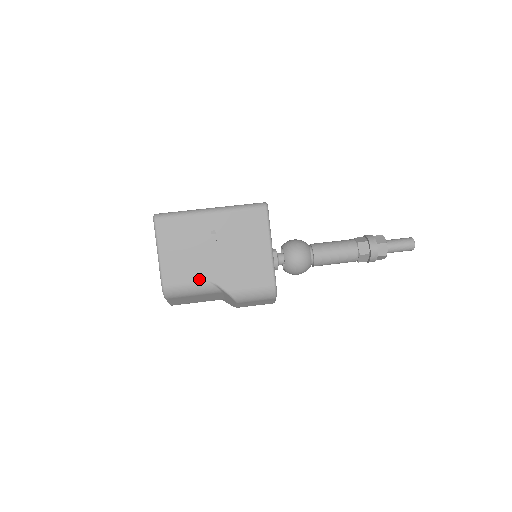
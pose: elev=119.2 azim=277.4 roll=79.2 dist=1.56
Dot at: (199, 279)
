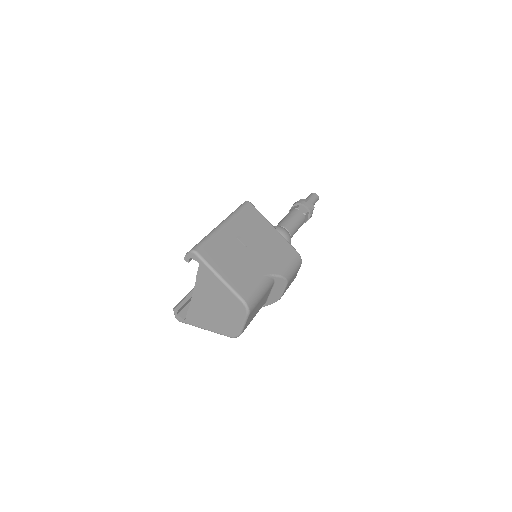
Dot at: (259, 278)
